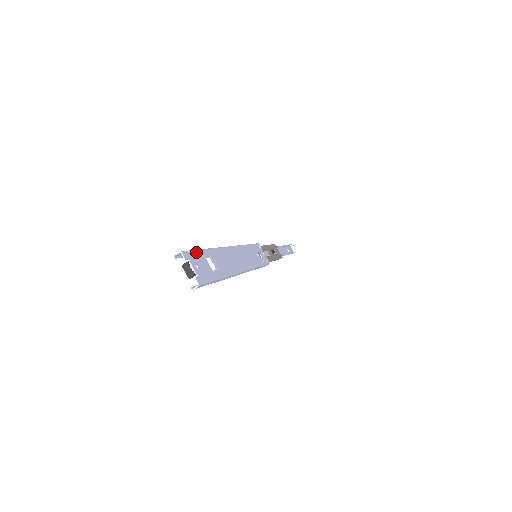
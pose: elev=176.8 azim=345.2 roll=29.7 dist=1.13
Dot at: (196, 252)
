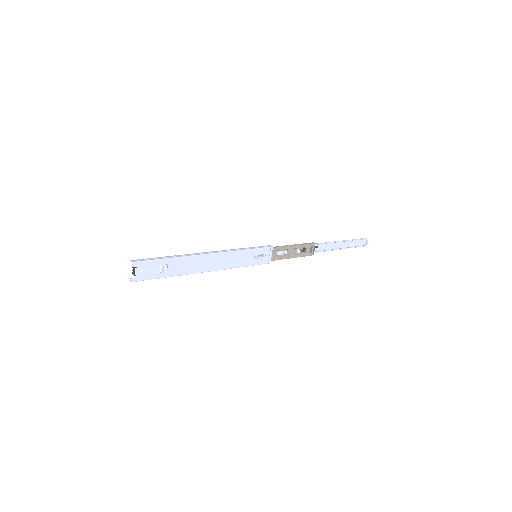
Dot at: (151, 261)
